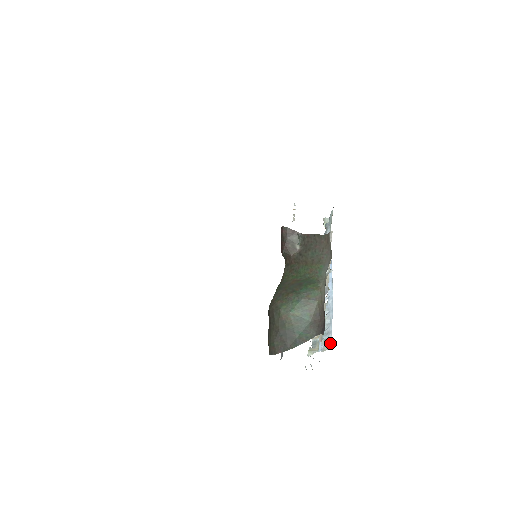
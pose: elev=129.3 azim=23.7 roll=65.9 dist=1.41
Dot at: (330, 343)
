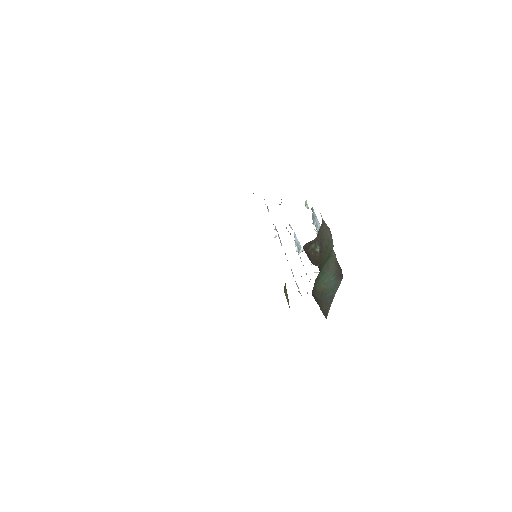
Dot at: occluded
